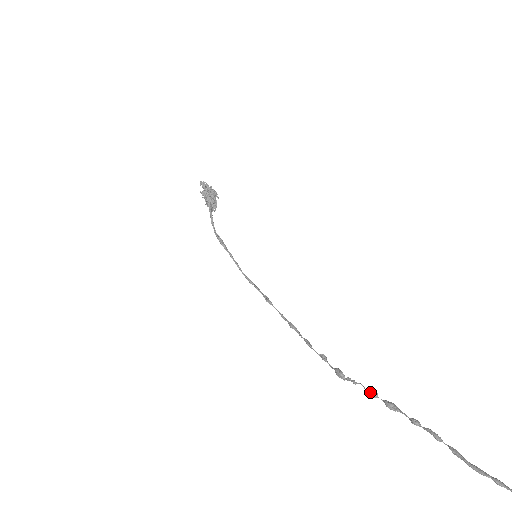
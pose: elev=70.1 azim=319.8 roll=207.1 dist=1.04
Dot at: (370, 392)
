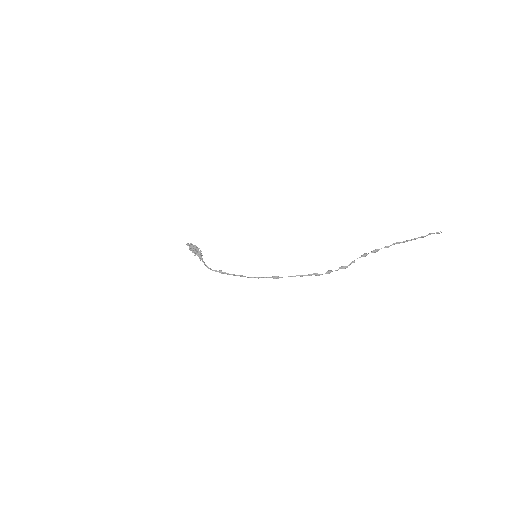
Dot at: (364, 254)
